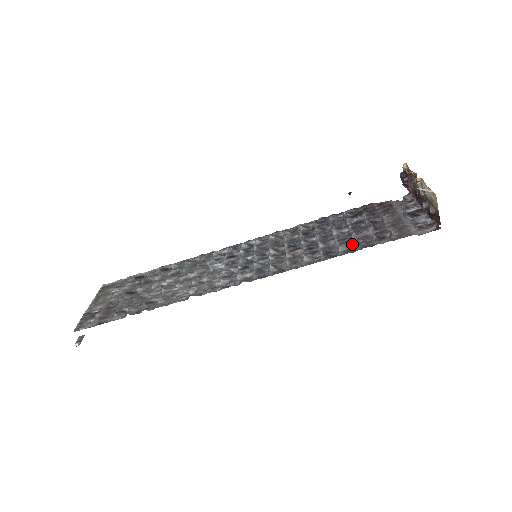
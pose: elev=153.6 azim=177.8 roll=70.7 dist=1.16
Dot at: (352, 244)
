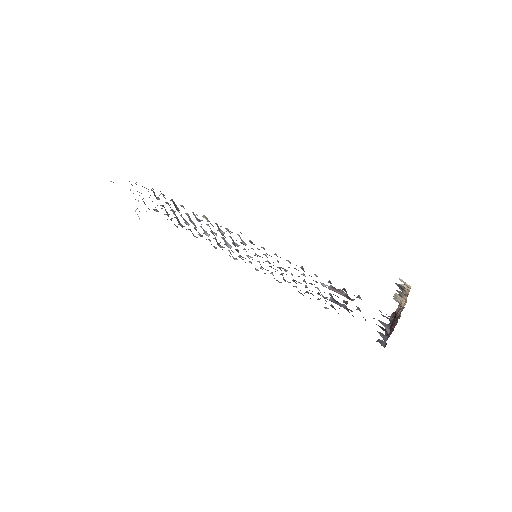
Dot at: (325, 285)
